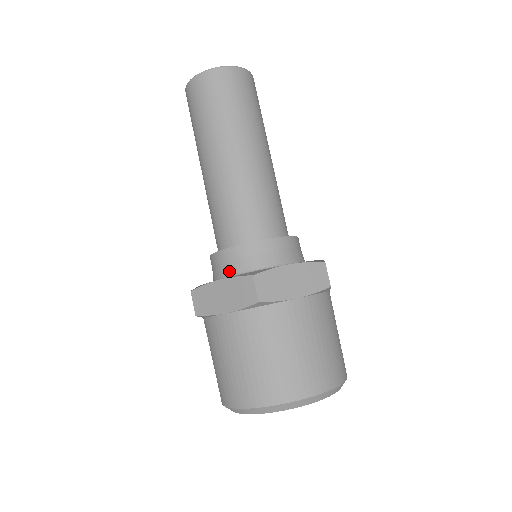
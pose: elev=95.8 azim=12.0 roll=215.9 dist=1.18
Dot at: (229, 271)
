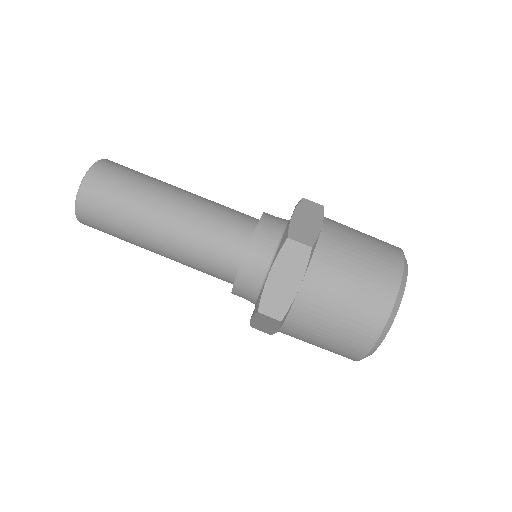
Dot at: (250, 301)
